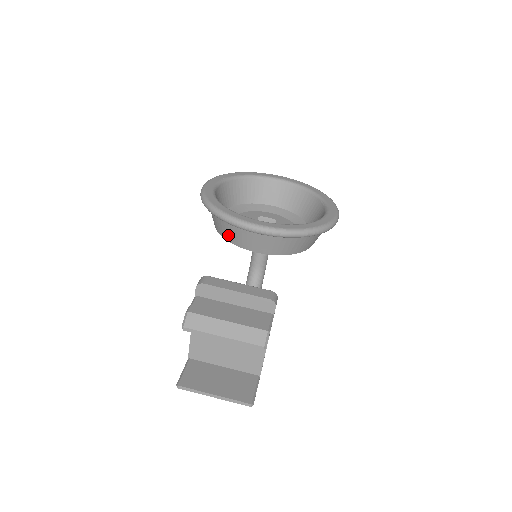
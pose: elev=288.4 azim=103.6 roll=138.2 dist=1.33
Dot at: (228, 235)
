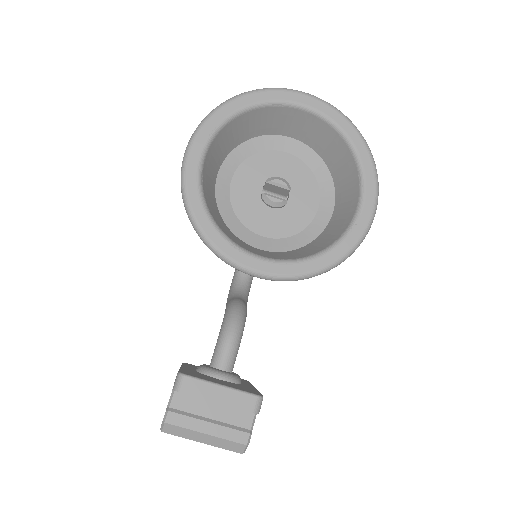
Dot at: occluded
